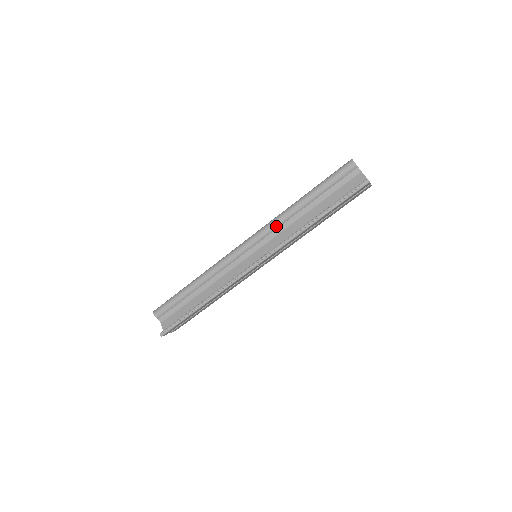
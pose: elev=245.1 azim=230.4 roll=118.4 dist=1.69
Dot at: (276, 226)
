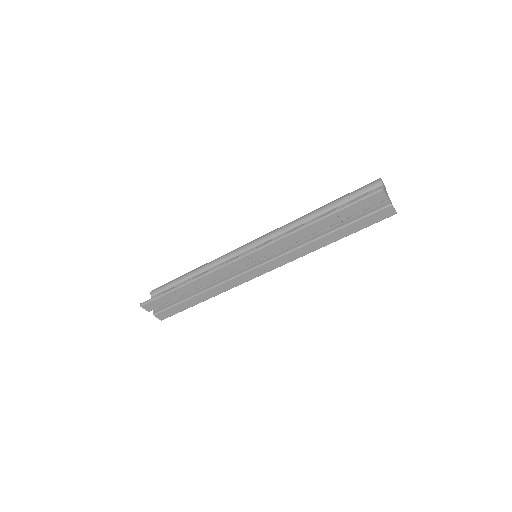
Dot at: (285, 229)
